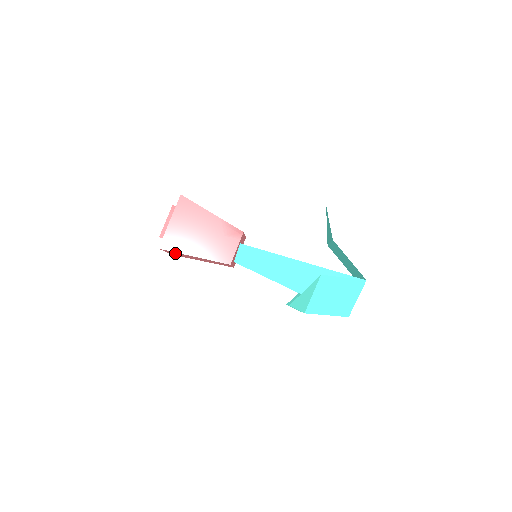
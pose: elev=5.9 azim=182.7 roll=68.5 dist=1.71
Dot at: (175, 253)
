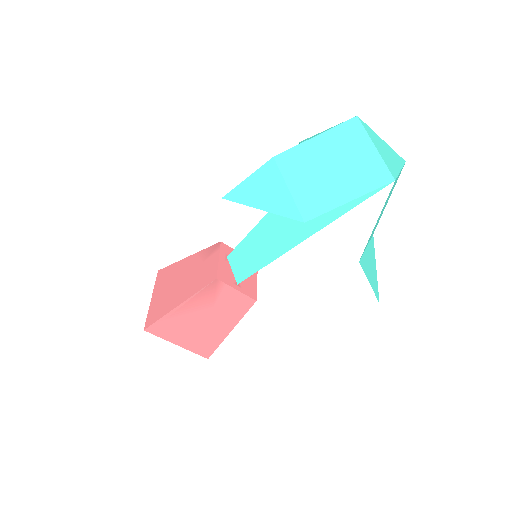
Dot at: (176, 331)
